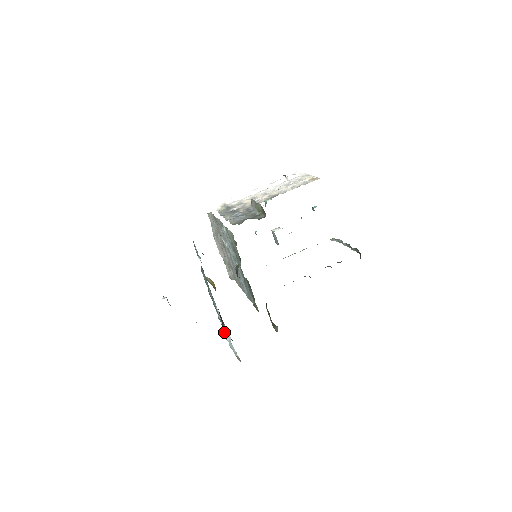
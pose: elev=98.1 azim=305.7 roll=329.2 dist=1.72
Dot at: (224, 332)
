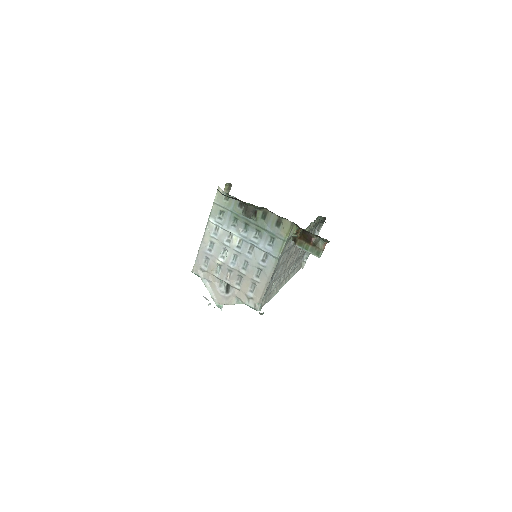
Dot at: occluded
